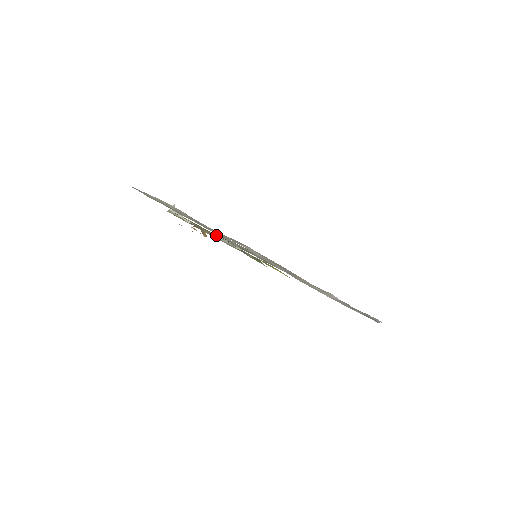
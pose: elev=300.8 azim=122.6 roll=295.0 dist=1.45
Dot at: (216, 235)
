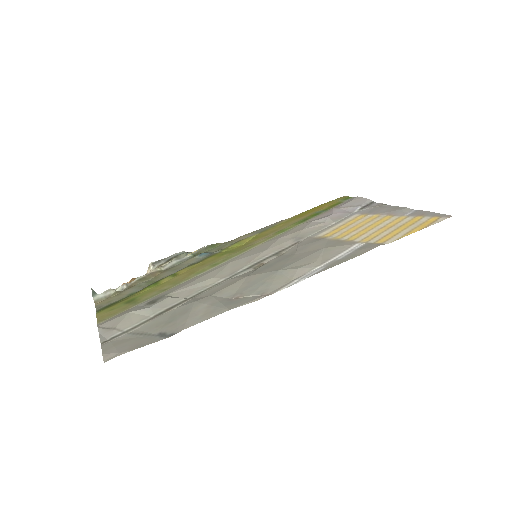
Dot at: (180, 273)
